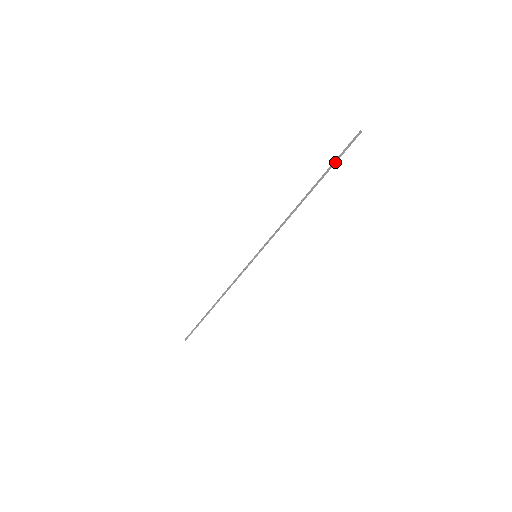
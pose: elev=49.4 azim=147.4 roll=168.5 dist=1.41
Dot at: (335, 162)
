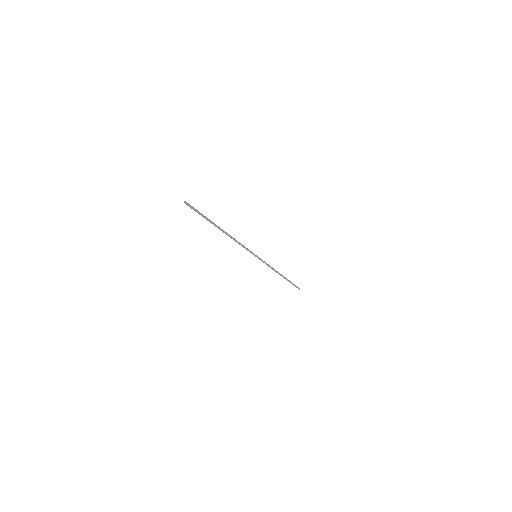
Dot at: (203, 216)
